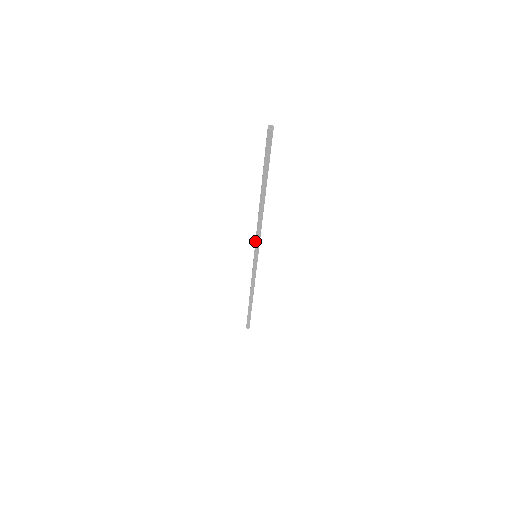
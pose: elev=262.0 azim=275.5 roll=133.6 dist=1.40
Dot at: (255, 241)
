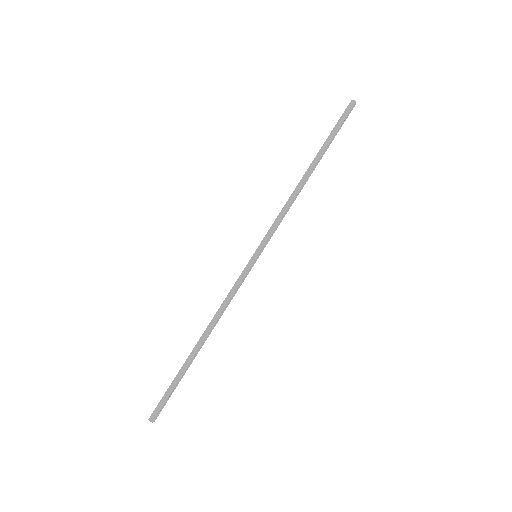
Dot at: (270, 228)
